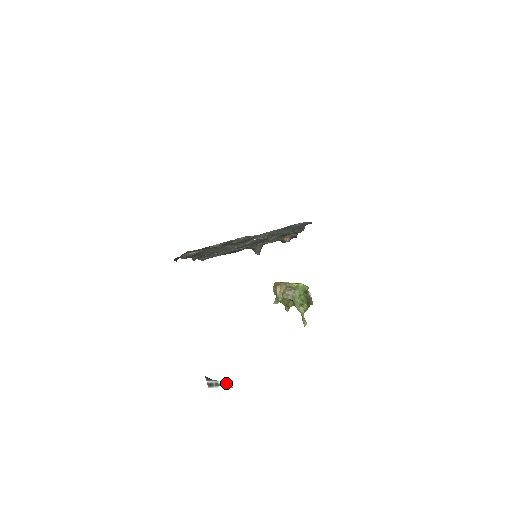
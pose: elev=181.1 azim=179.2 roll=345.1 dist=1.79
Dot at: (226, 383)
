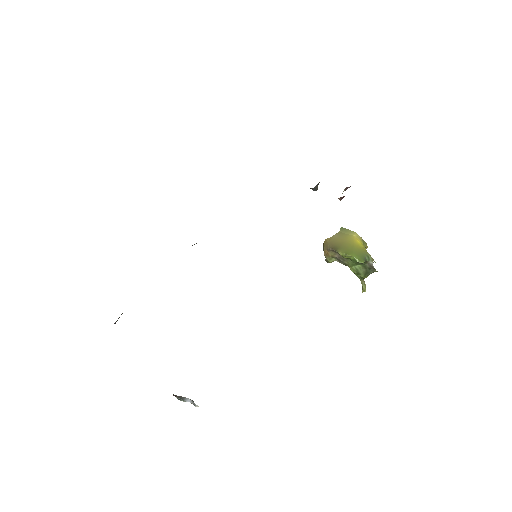
Dot at: (191, 403)
